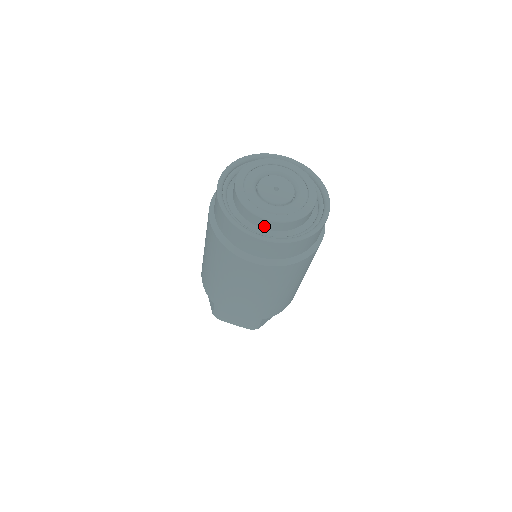
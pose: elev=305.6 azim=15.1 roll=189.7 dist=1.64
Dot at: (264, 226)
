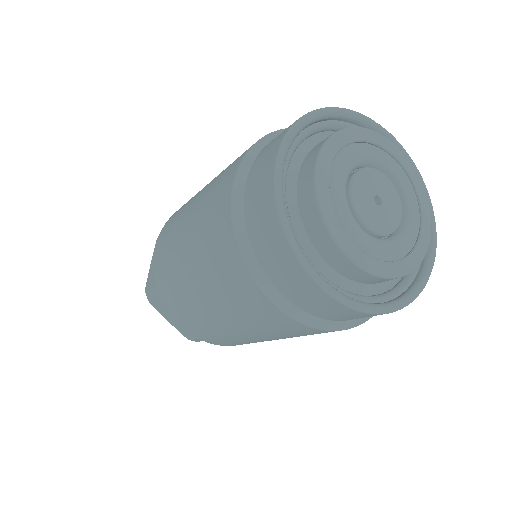
Dot at: occluded
